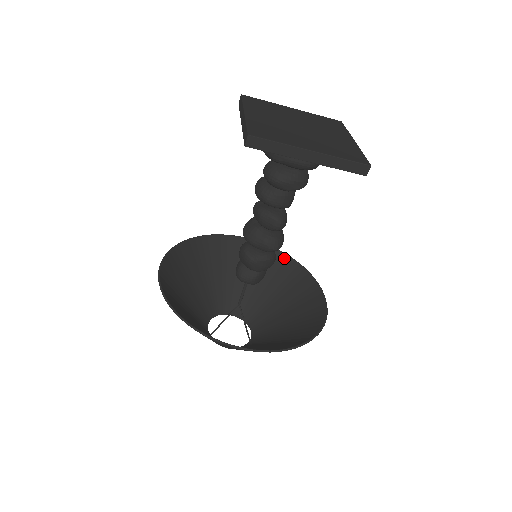
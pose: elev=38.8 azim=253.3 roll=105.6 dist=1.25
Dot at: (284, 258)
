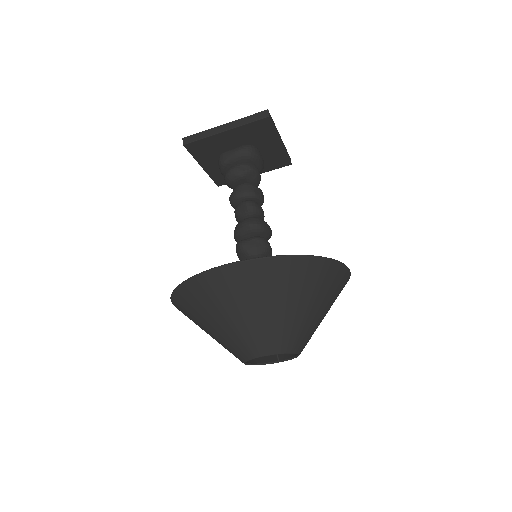
Dot at: occluded
